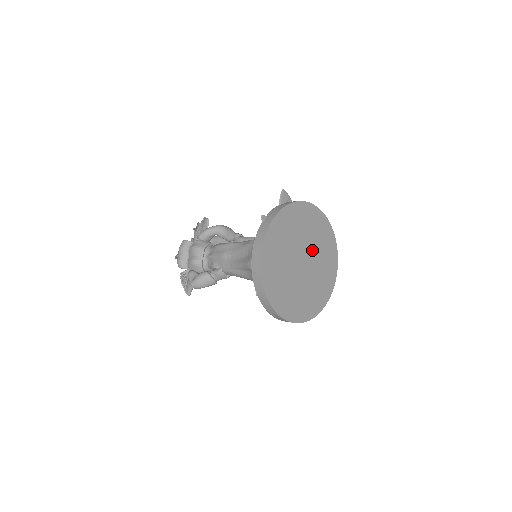
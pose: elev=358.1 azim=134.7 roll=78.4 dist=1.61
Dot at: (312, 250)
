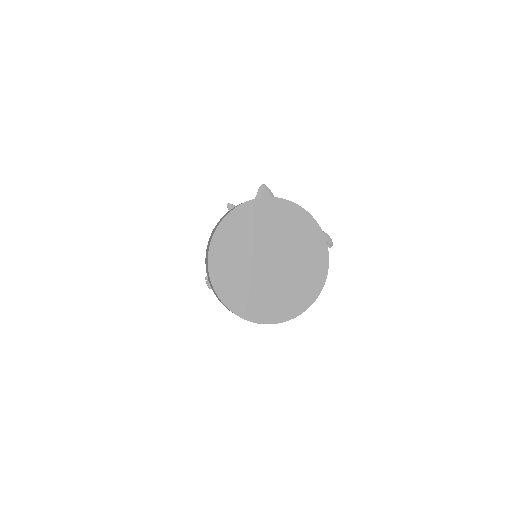
Dot at: (287, 252)
